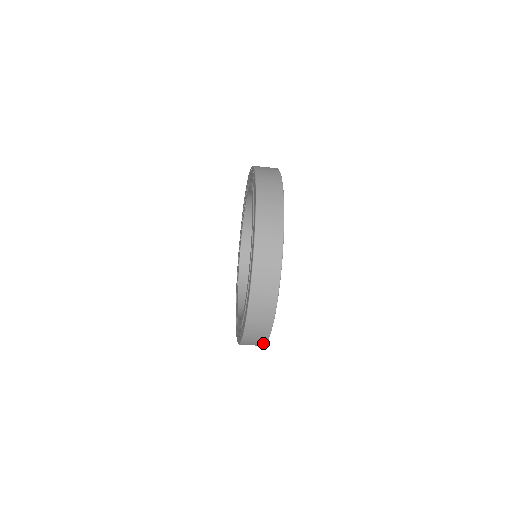
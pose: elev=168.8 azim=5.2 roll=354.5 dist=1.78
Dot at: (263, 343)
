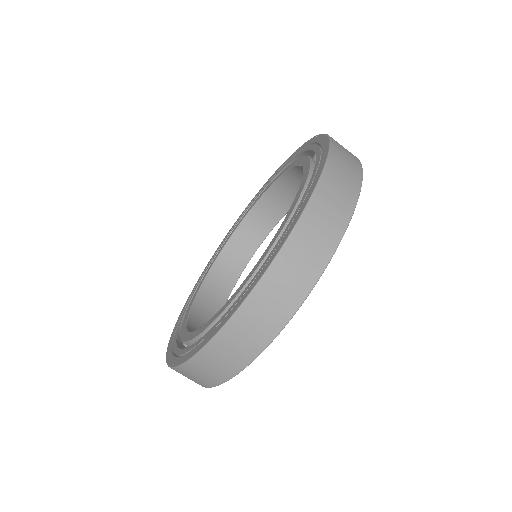
Dot at: (246, 360)
